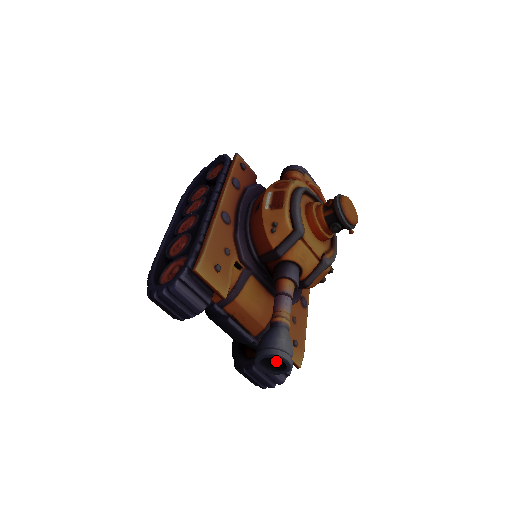
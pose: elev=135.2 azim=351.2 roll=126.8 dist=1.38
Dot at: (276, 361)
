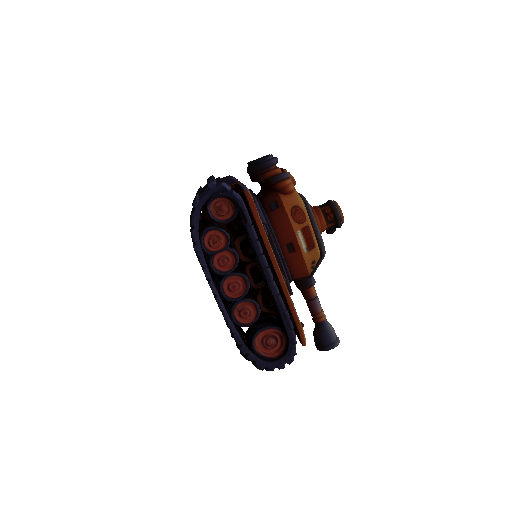
Dot at: occluded
